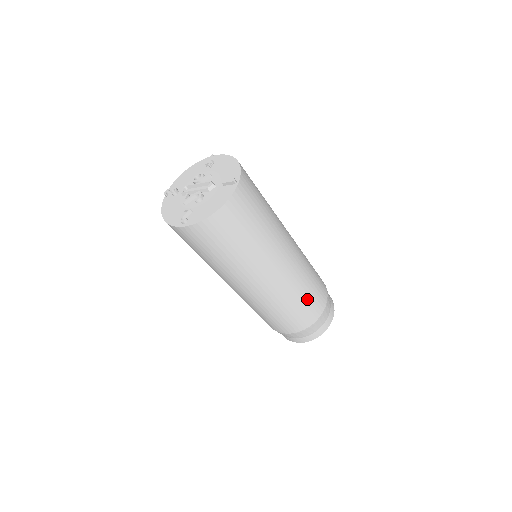
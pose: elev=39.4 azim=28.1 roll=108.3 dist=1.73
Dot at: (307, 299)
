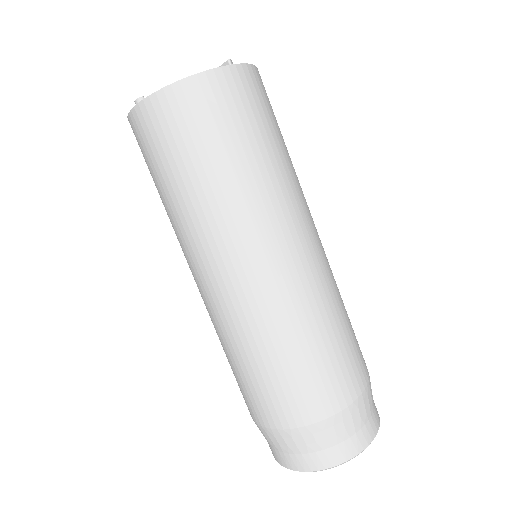
Dot at: (313, 355)
